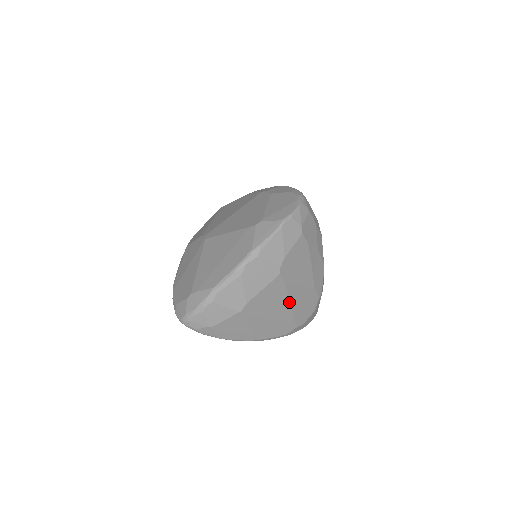
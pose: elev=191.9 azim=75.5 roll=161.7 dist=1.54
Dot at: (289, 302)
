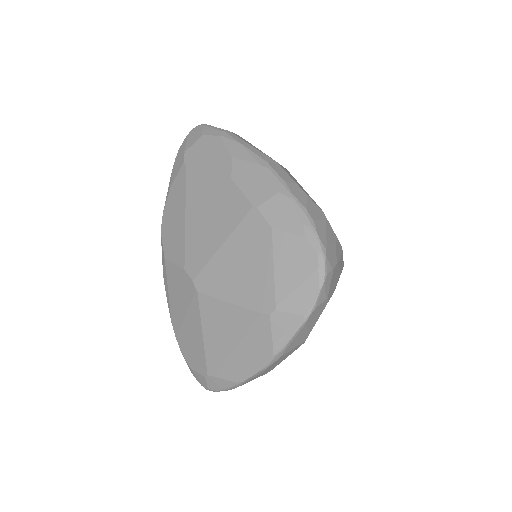
Dot at: occluded
